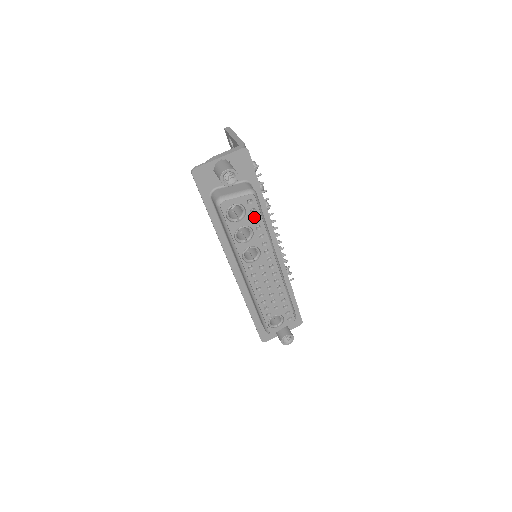
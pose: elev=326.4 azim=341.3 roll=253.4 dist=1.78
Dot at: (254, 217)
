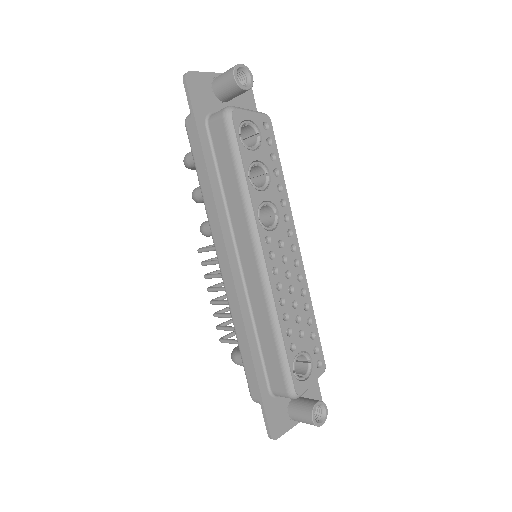
Dot at: occluded
